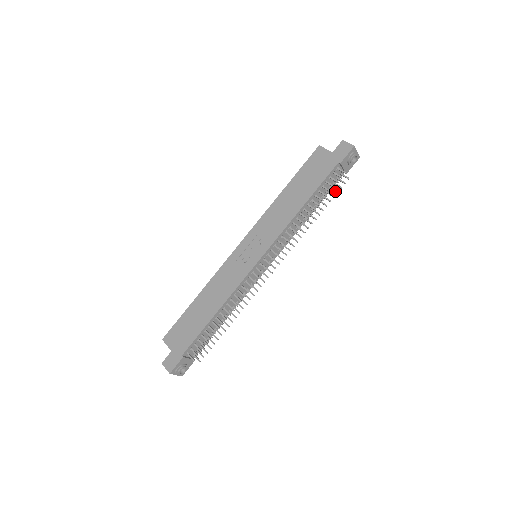
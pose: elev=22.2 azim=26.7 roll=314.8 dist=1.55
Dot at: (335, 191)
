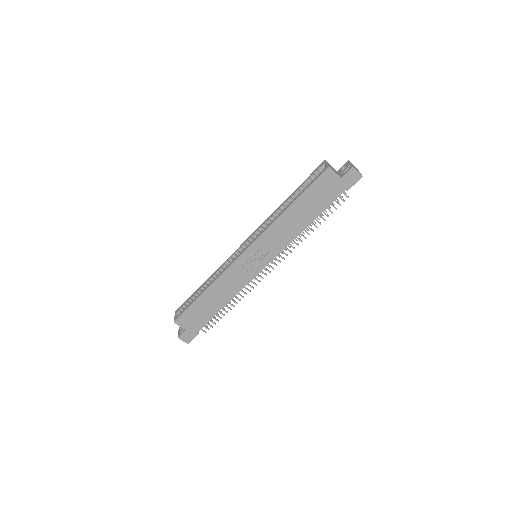
Dot at: occluded
